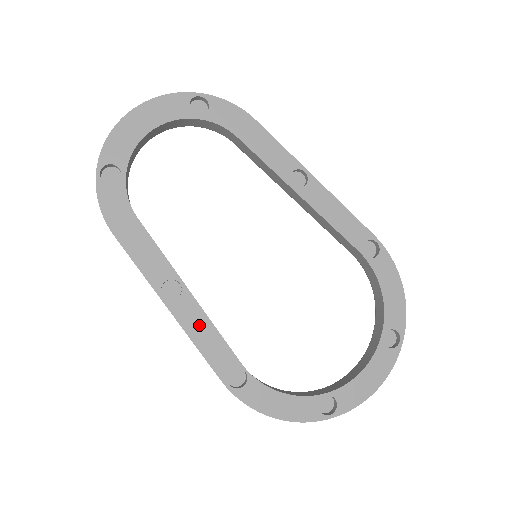
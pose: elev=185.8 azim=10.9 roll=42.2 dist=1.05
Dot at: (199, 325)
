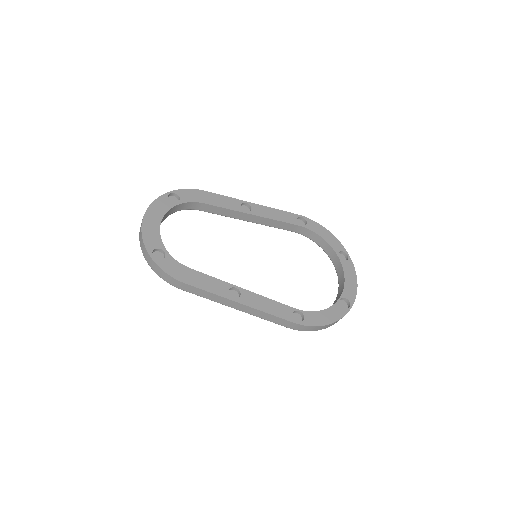
Dot at: (261, 302)
